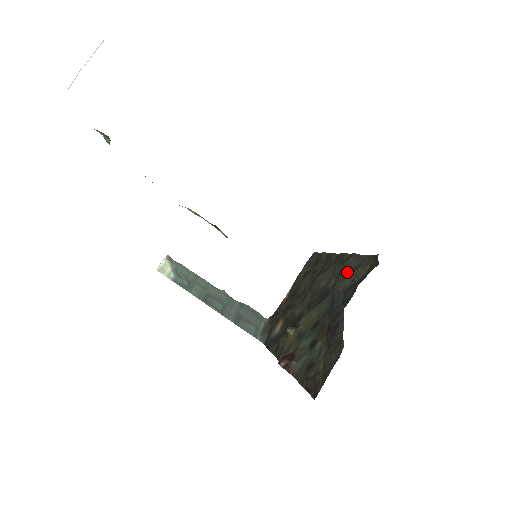
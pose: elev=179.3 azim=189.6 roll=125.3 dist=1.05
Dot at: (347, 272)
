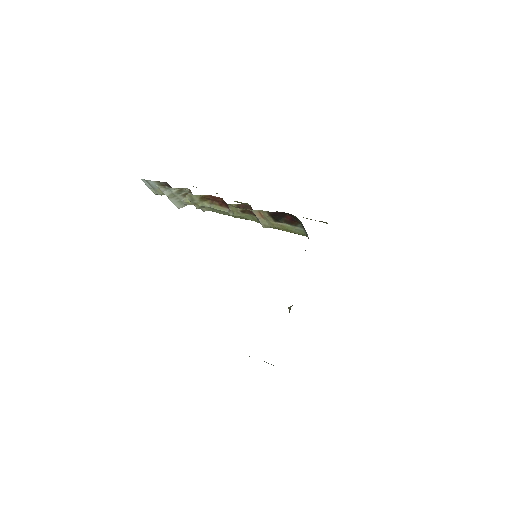
Dot at: occluded
